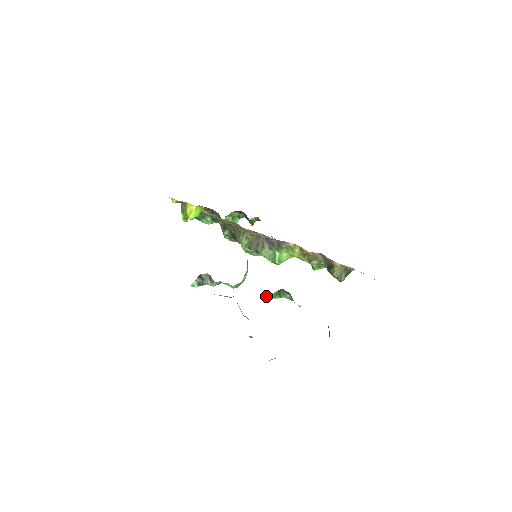
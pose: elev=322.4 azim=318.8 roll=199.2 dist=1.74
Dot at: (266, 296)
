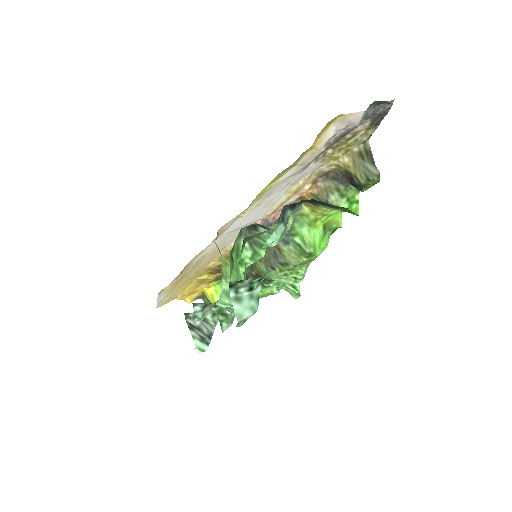
Dot at: (248, 265)
